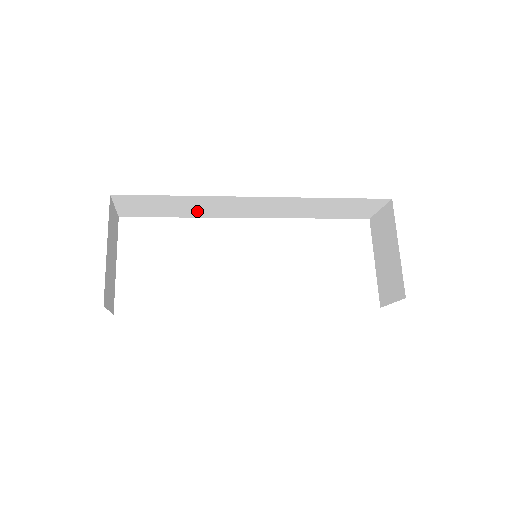
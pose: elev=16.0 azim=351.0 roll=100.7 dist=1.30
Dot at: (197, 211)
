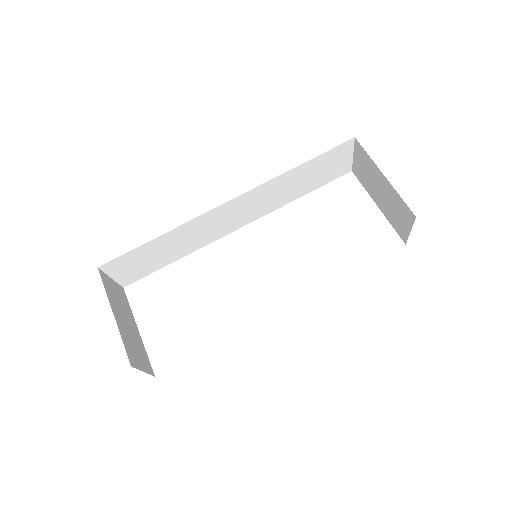
Dot at: (186, 246)
